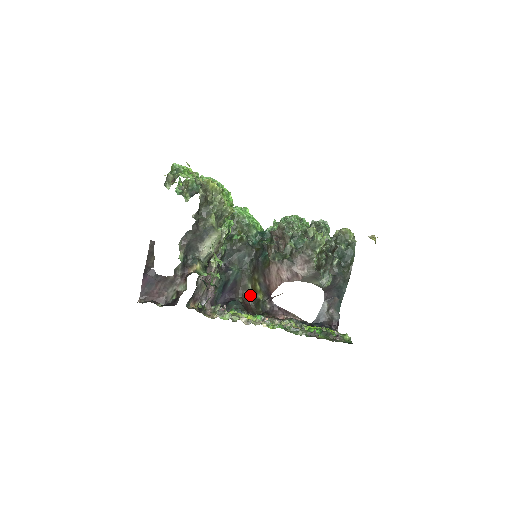
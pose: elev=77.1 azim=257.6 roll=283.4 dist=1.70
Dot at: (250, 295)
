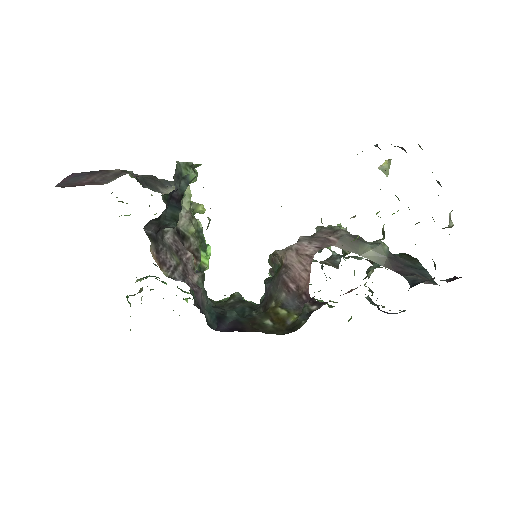
Dot at: (275, 330)
